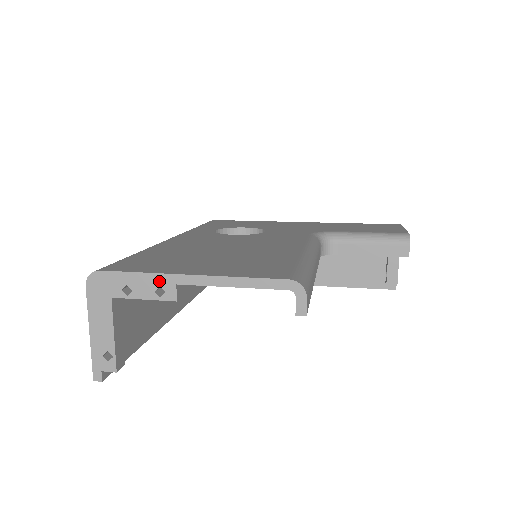
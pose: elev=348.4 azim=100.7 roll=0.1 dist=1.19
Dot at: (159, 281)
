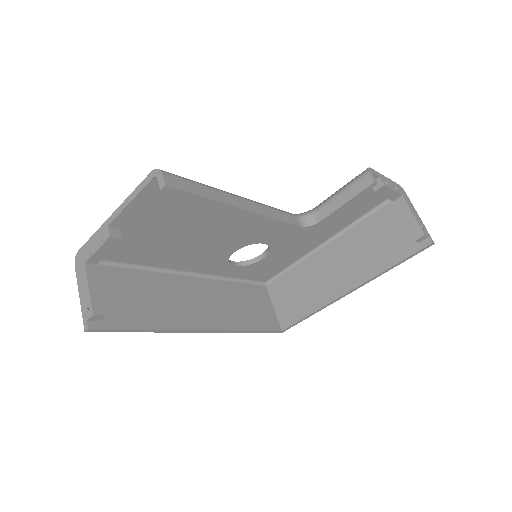
Dot at: (101, 232)
